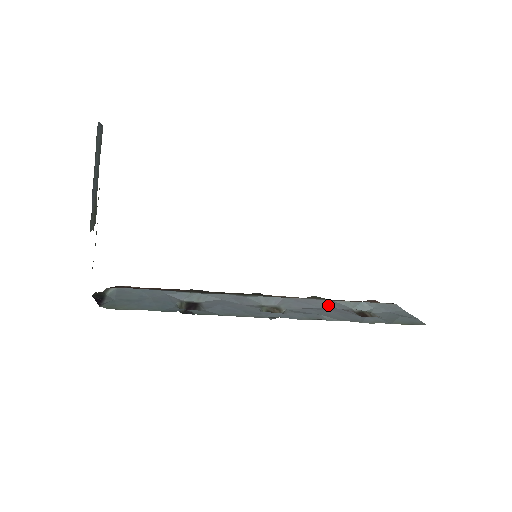
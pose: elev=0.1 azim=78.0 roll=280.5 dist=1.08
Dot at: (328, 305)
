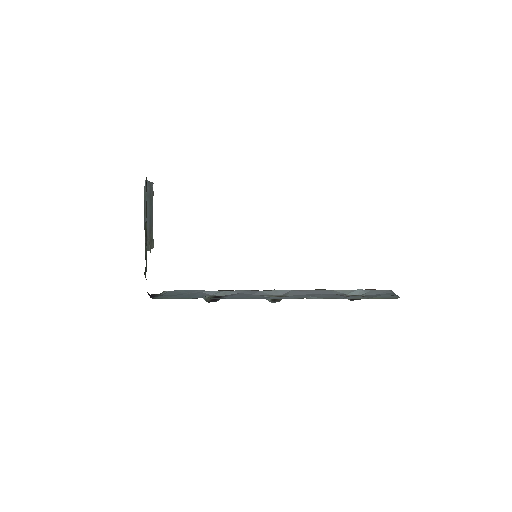
Dot at: (325, 292)
